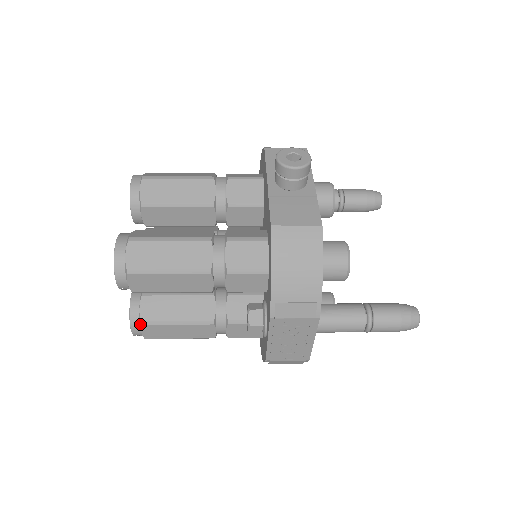
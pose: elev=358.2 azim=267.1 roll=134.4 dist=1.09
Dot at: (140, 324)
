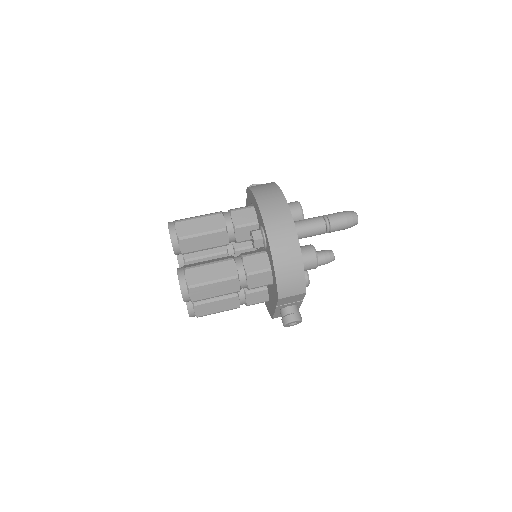
Dot at: occluded
